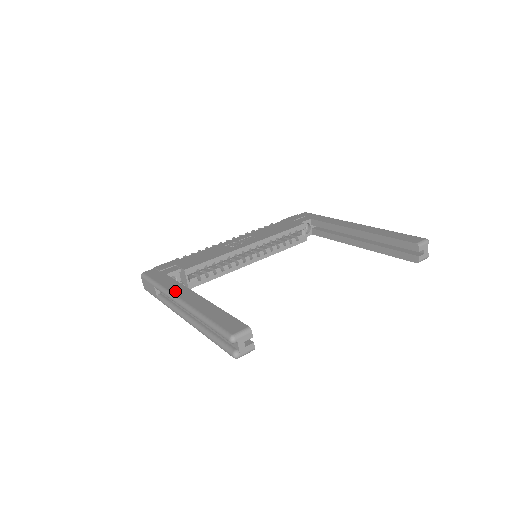
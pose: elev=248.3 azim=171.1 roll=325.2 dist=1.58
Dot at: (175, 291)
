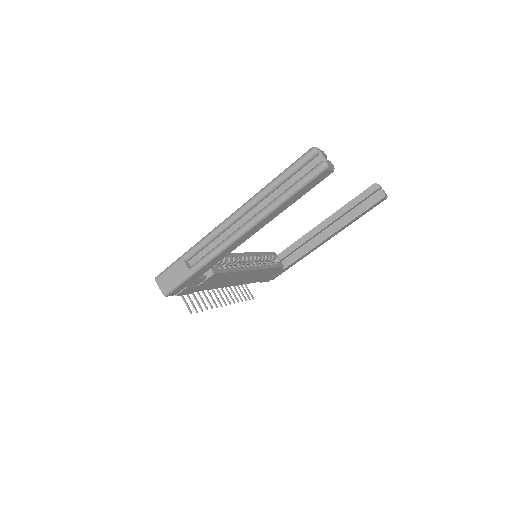
Dot at: occluded
